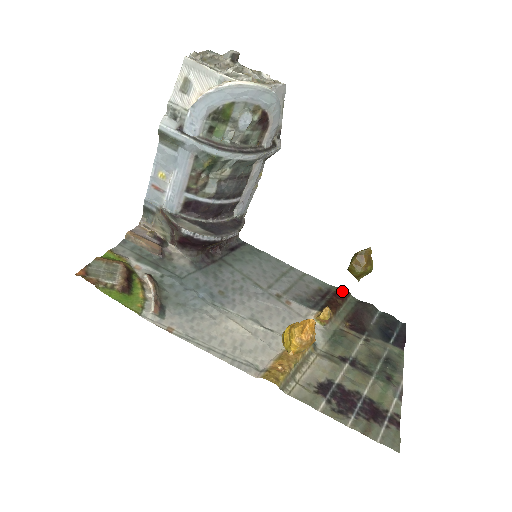
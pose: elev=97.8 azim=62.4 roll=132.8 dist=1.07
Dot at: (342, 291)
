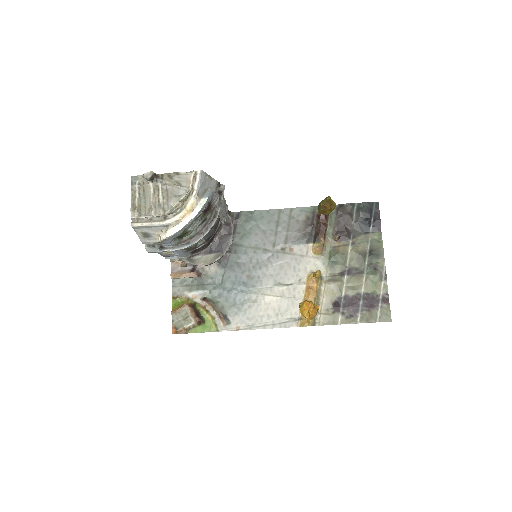
Dot at: occluded
